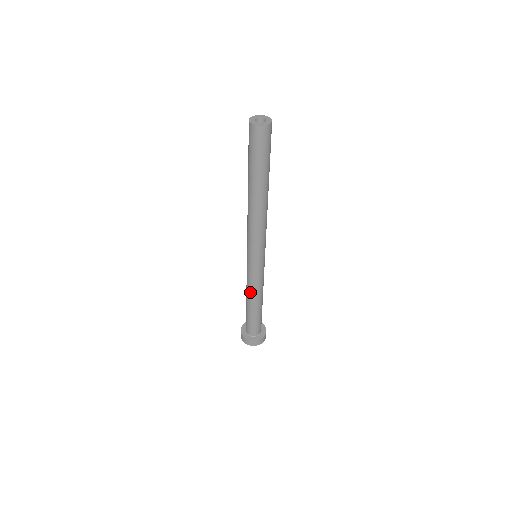
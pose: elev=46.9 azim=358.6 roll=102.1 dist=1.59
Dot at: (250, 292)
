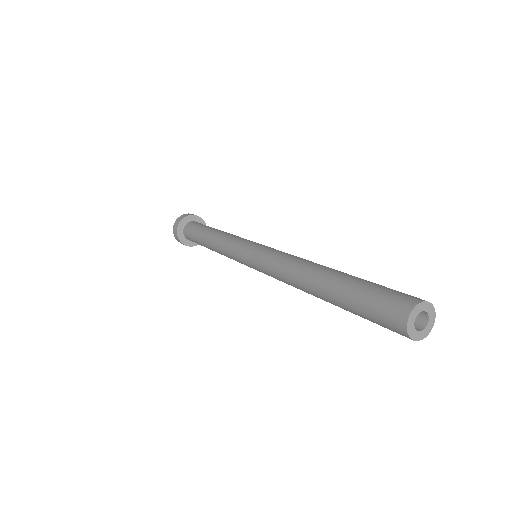
Dot at: (218, 249)
